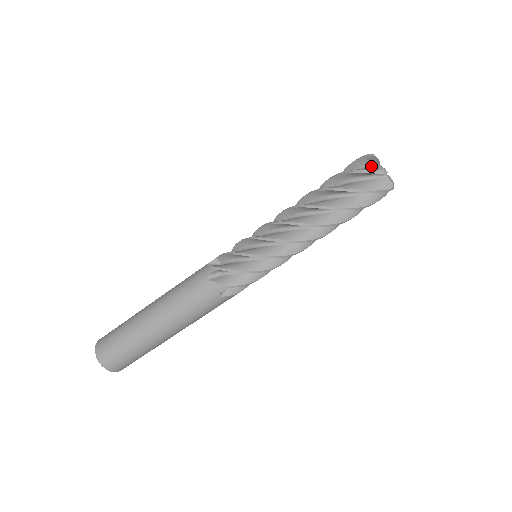
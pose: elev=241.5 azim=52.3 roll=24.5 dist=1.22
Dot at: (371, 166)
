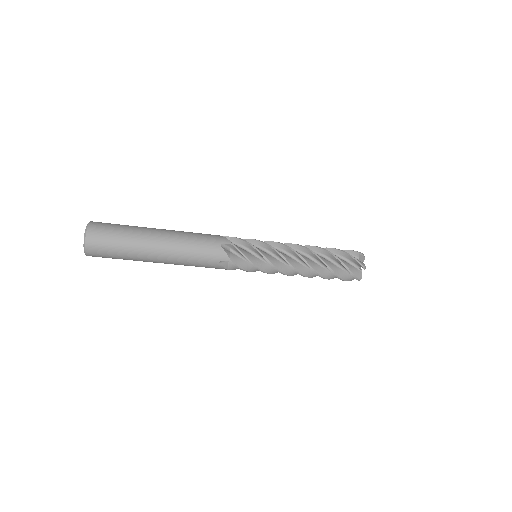
Dot at: occluded
